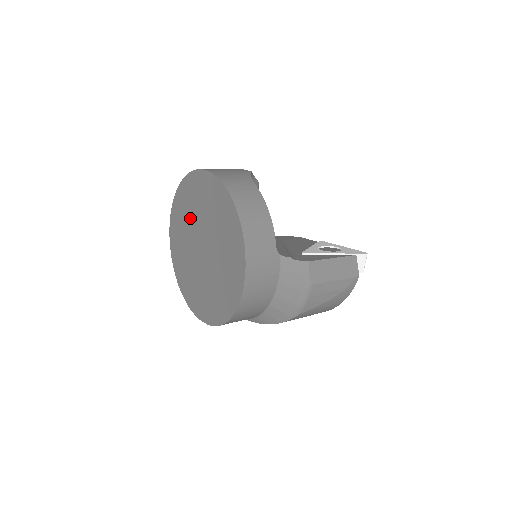
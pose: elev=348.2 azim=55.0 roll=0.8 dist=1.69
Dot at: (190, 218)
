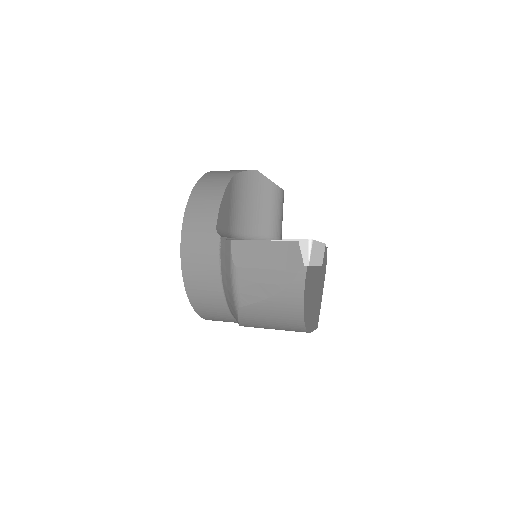
Dot at: occluded
